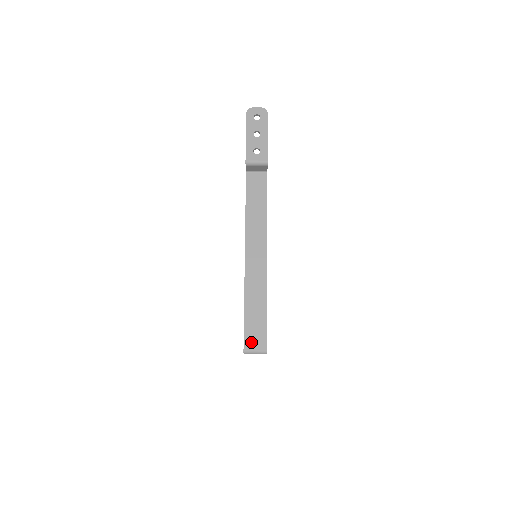
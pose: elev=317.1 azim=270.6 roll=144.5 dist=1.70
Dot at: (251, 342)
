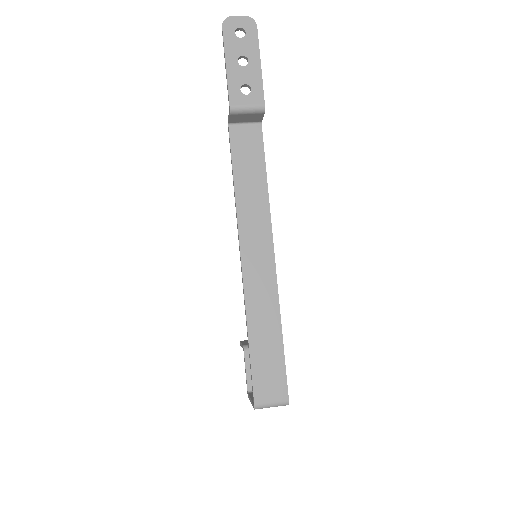
Dot at: (264, 391)
